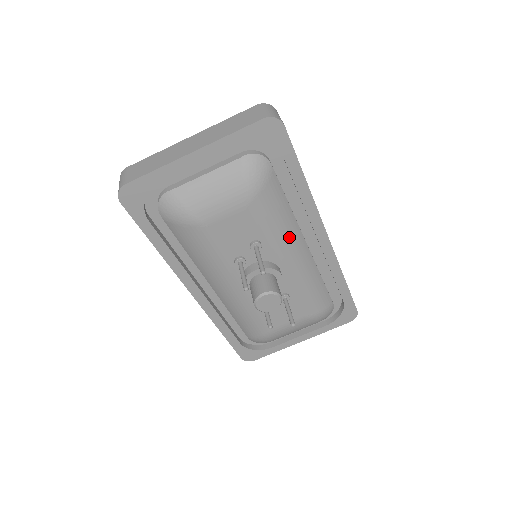
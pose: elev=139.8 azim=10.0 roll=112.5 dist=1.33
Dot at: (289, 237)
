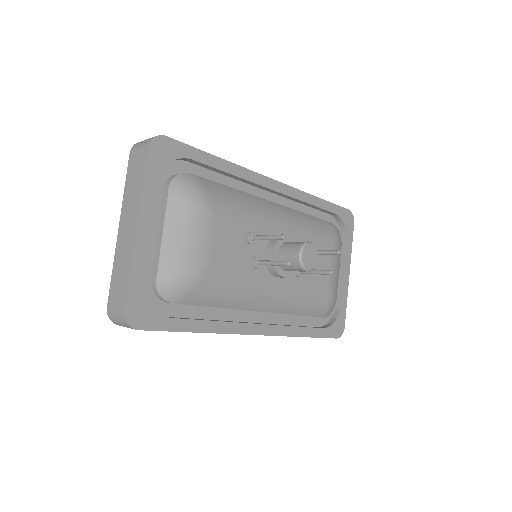
Dot at: (260, 208)
